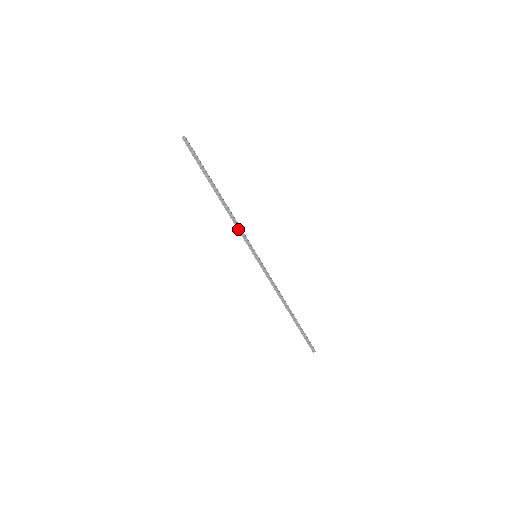
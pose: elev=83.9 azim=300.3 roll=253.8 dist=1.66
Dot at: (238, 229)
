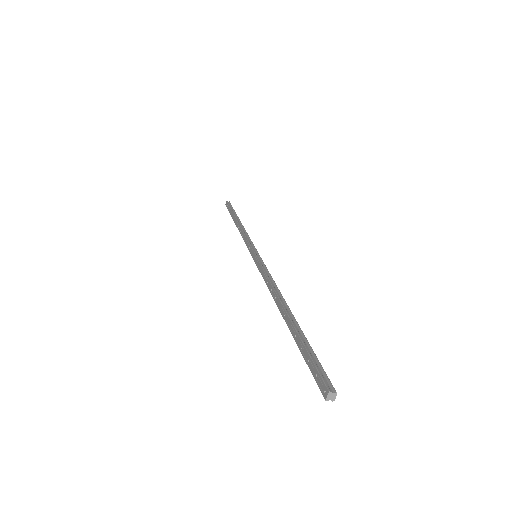
Dot at: (265, 281)
